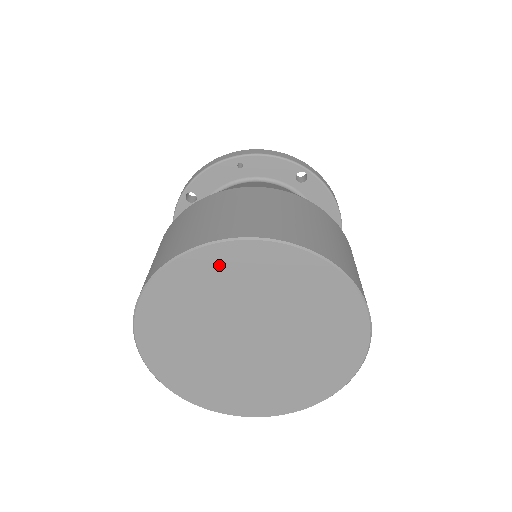
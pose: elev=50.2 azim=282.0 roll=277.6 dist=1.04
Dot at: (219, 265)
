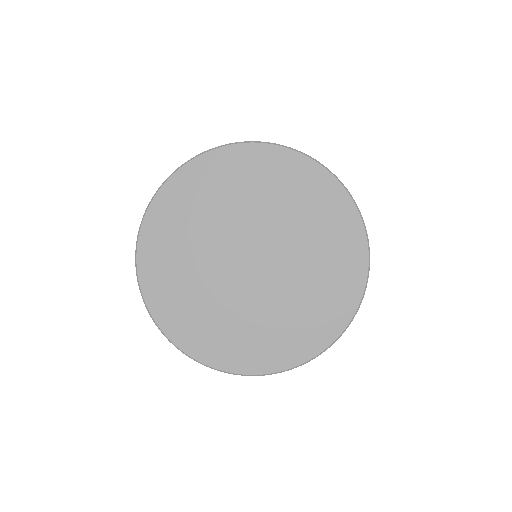
Dot at: (240, 166)
